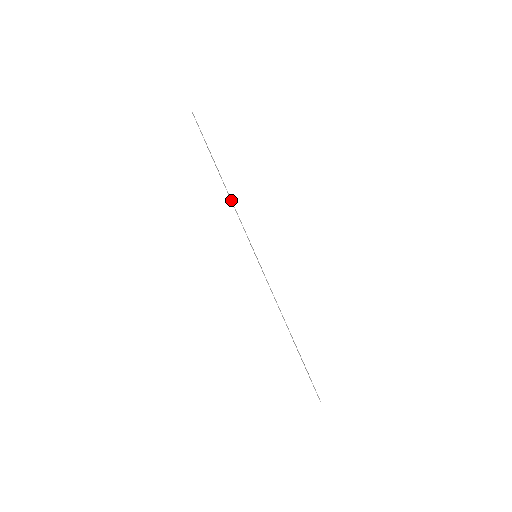
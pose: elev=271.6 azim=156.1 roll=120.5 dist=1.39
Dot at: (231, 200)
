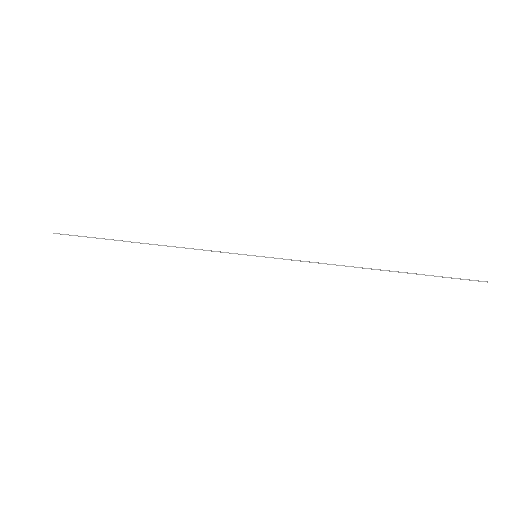
Dot at: occluded
